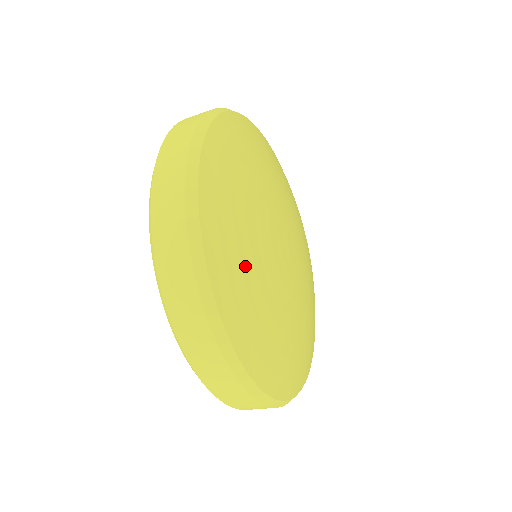
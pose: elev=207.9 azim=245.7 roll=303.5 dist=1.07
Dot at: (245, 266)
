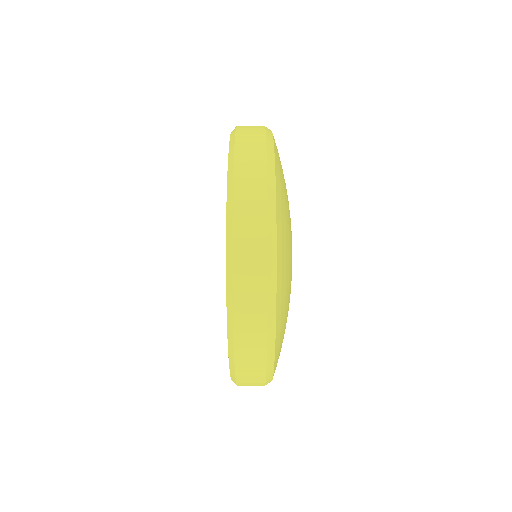
Dot at: (287, 252)
